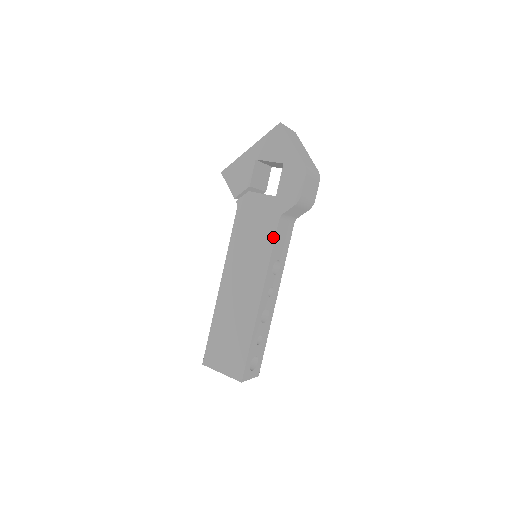
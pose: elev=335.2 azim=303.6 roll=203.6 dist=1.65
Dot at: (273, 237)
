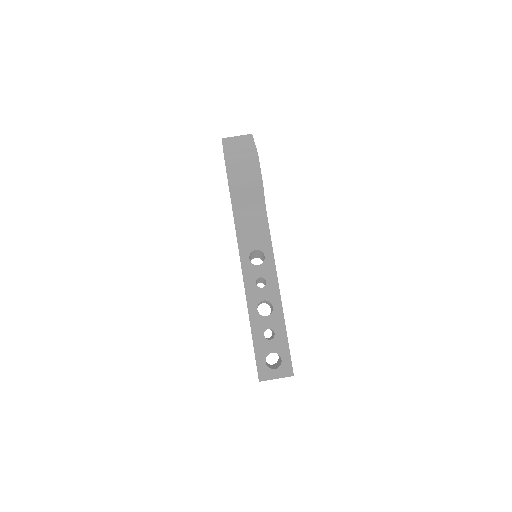
Dot at: (236, 232)
